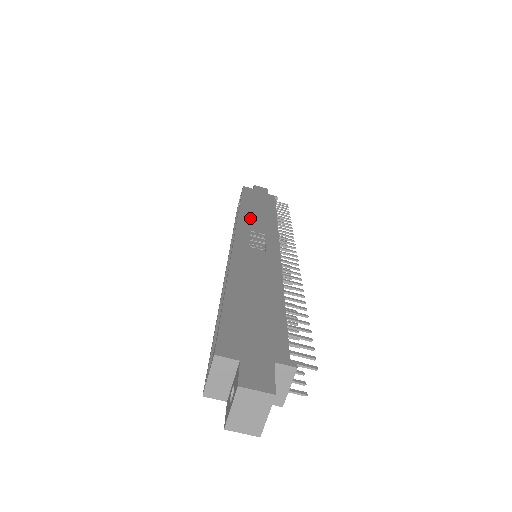
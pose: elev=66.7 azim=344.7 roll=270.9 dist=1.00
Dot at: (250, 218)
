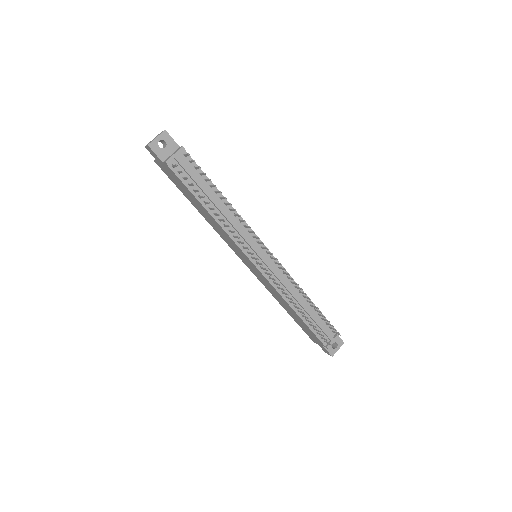
Dot at: occluded
